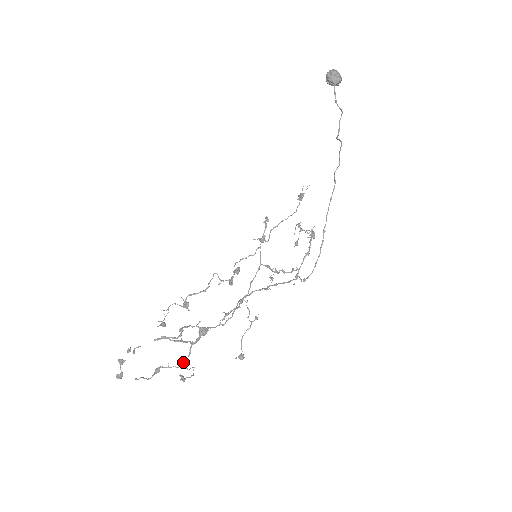
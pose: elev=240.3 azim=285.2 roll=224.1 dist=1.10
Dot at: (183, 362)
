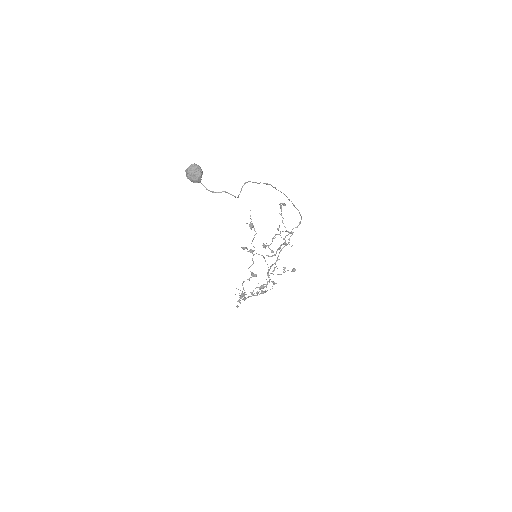
Dot at: (266, 291)
